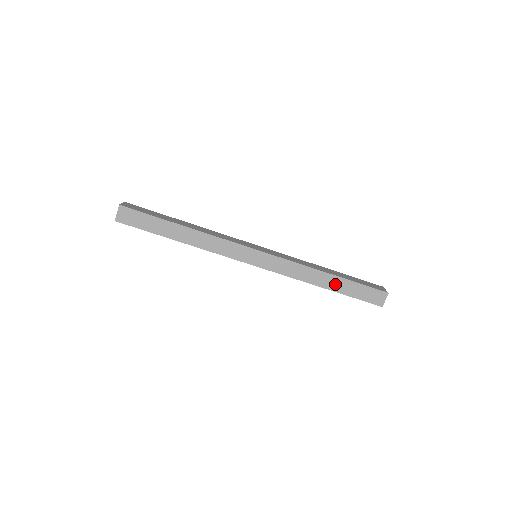
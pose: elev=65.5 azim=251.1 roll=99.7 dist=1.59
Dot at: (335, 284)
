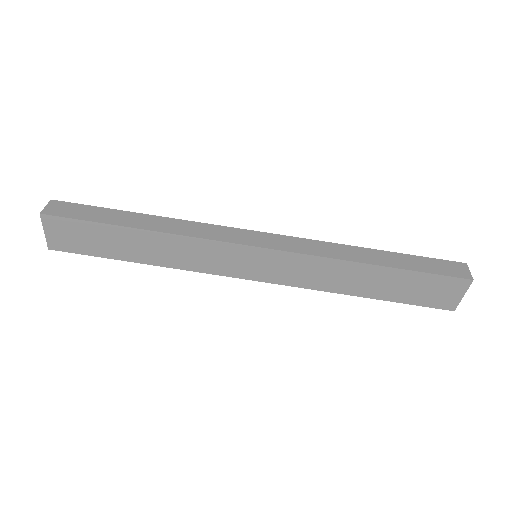
Dot at: (385, 259)
